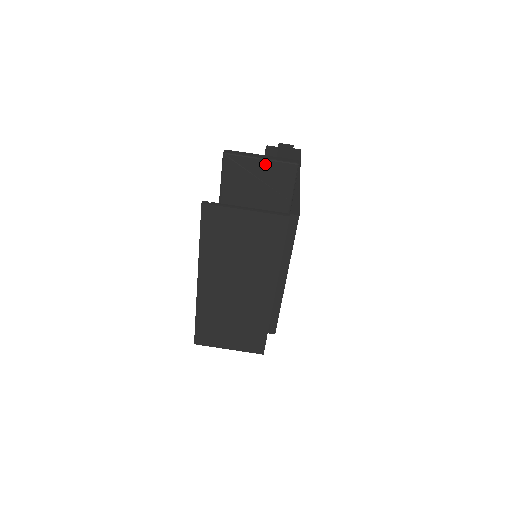
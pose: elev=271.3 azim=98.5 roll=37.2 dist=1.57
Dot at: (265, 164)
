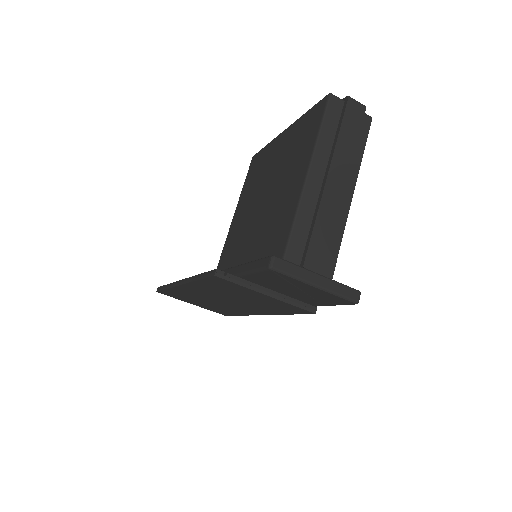
Dot at: (317, 290)
